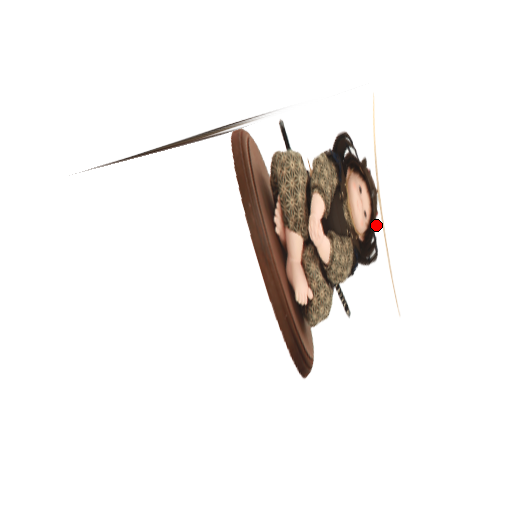
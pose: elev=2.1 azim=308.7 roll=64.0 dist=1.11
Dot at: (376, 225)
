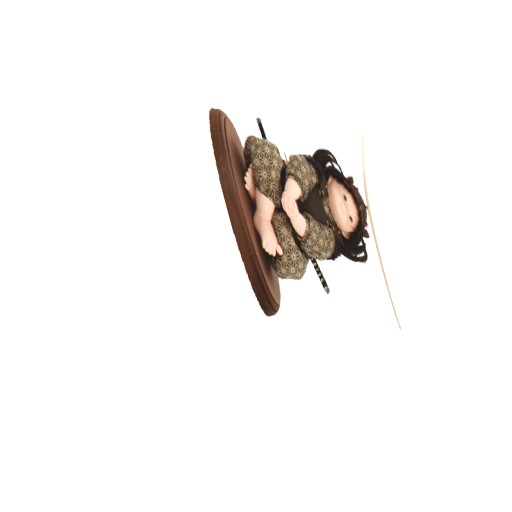
Dot at: (365, 234)
